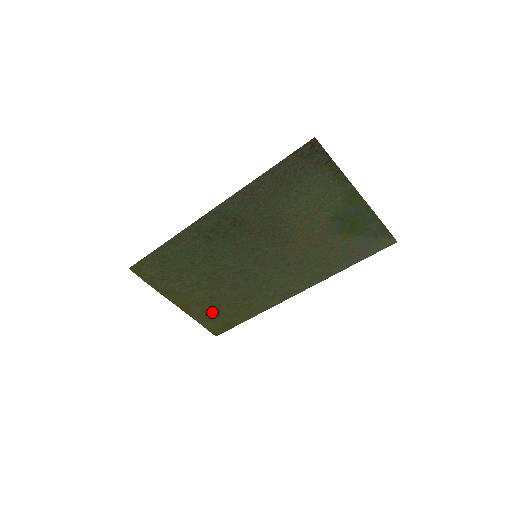
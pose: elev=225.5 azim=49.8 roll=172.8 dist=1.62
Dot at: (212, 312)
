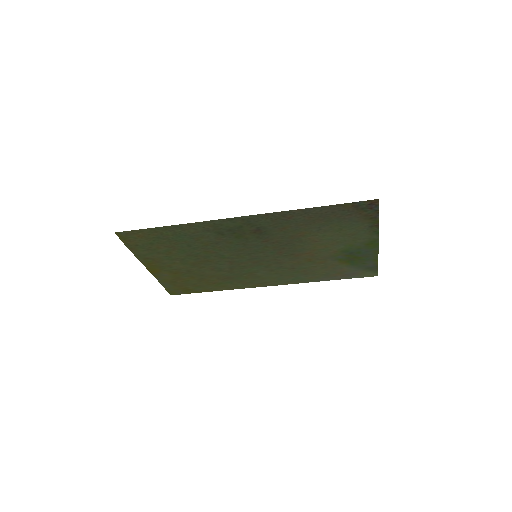
Dot at: (180, 280)
